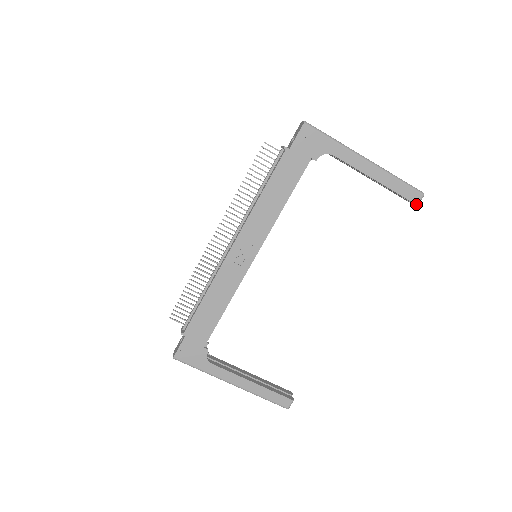
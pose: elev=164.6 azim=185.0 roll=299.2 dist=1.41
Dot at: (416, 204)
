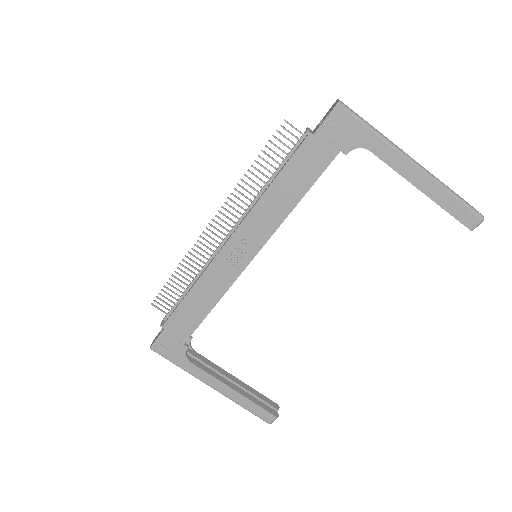
Dot at: (470, 229)
